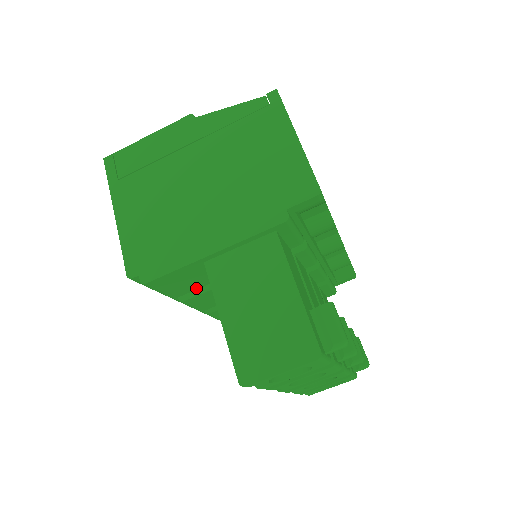
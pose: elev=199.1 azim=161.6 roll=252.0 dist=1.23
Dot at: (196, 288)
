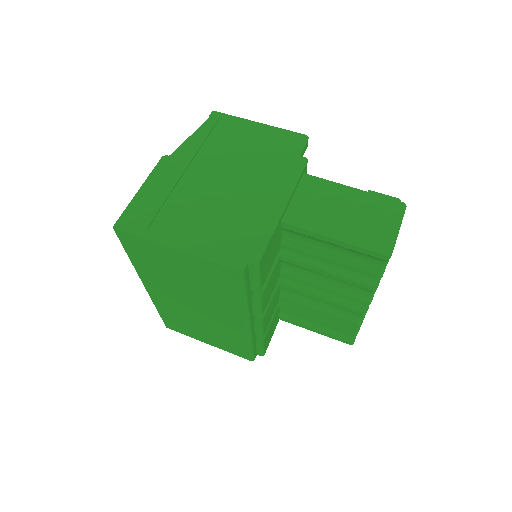
Dot at: (269, 270)
